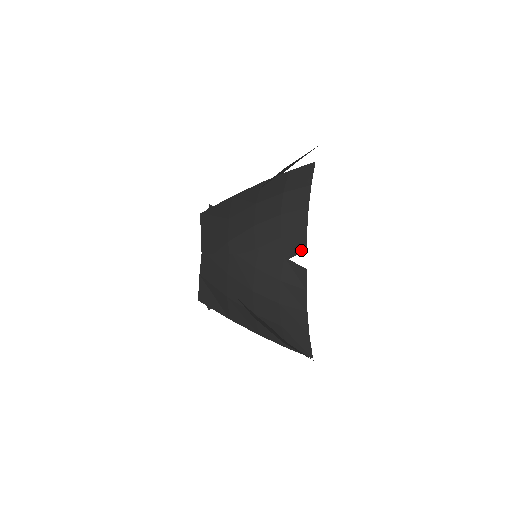
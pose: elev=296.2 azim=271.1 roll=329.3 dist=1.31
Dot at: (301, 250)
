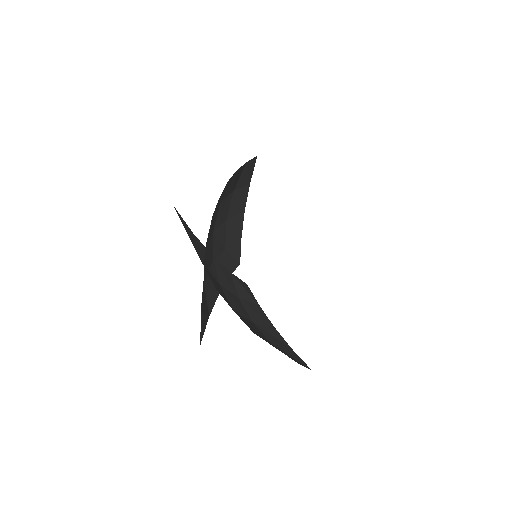
Dot at: (237, 264)
